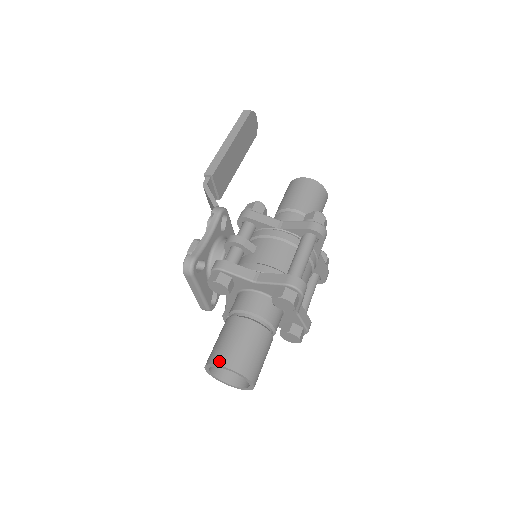
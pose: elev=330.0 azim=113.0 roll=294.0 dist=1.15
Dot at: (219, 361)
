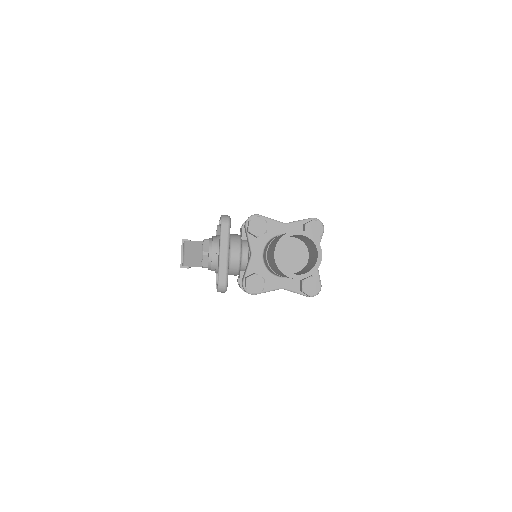
Dot at: (293, 231)
